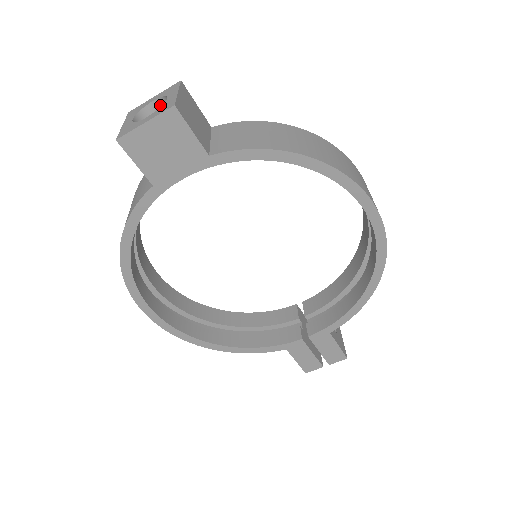
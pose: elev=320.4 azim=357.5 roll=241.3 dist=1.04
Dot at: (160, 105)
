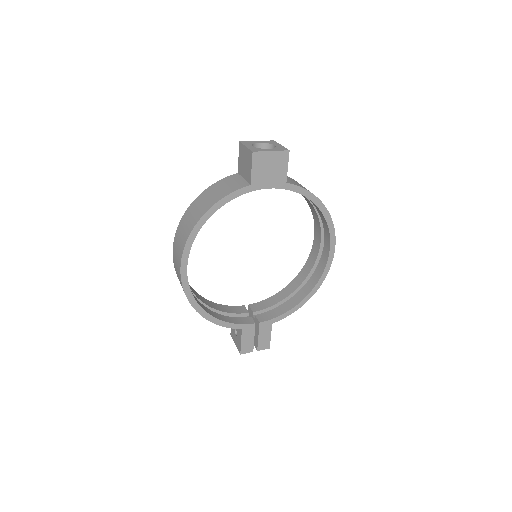
Dot at: (262, 147)
